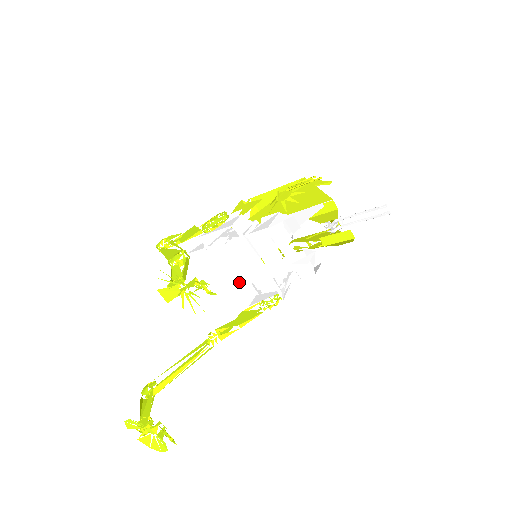
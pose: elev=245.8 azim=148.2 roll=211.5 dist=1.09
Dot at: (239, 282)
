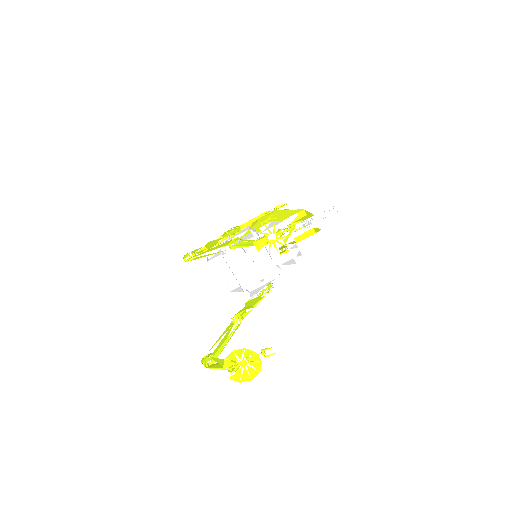
Dot at: (247, 276)
